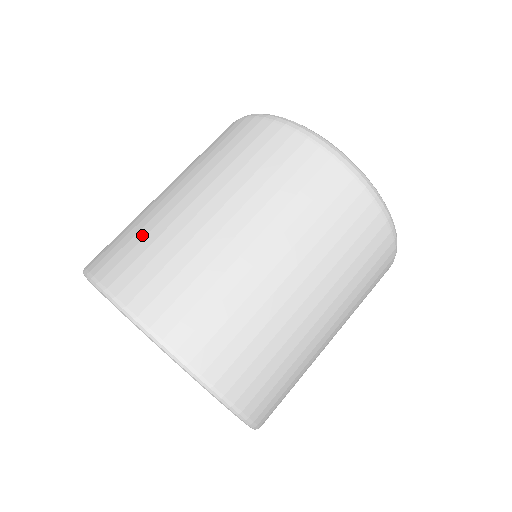
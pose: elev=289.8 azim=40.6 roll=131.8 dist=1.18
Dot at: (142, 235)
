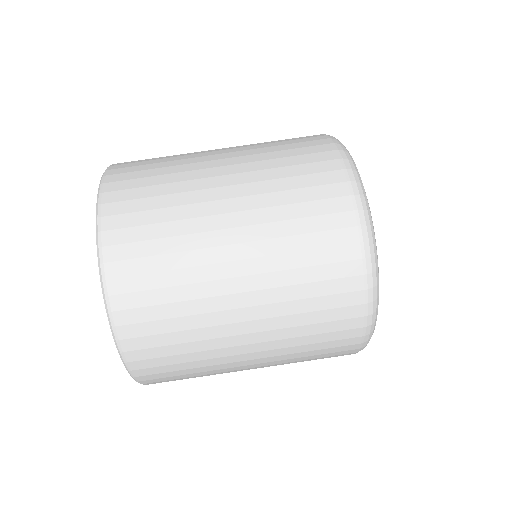
Dot at: occluded
